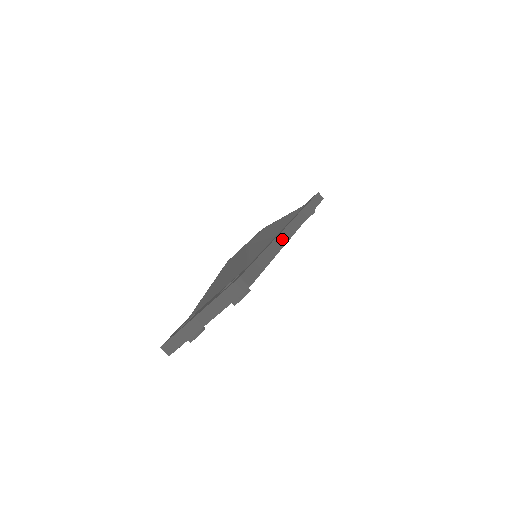
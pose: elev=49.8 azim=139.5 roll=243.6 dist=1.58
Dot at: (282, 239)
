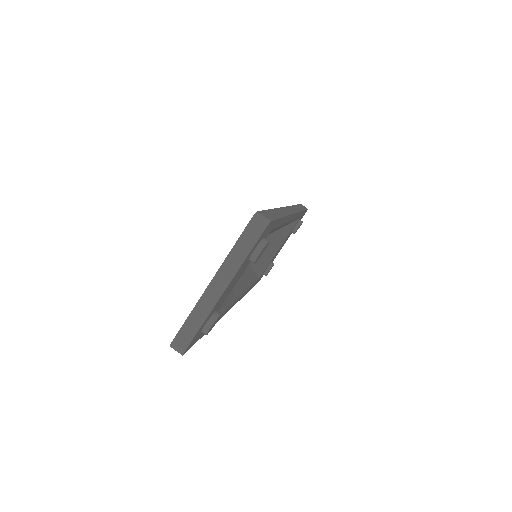
Dot at: (285, 211)
